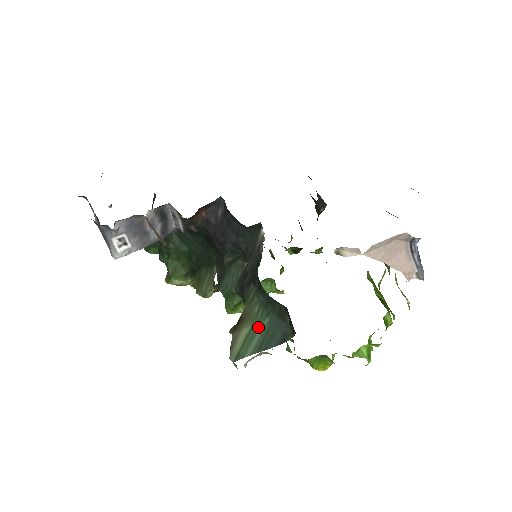
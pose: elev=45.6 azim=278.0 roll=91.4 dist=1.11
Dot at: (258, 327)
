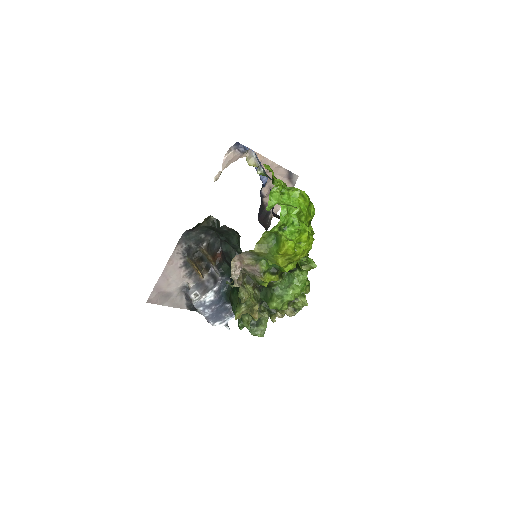
Dot at: occluded
